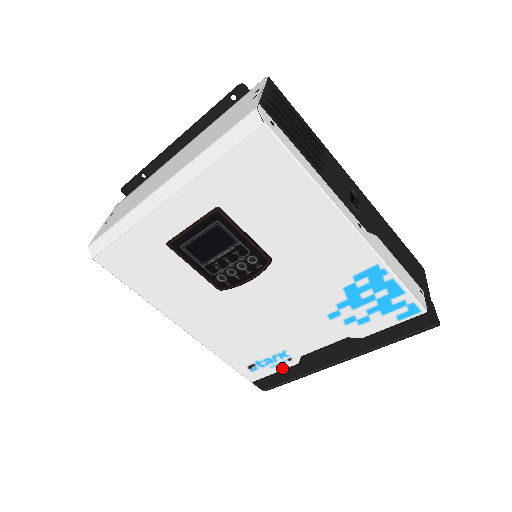
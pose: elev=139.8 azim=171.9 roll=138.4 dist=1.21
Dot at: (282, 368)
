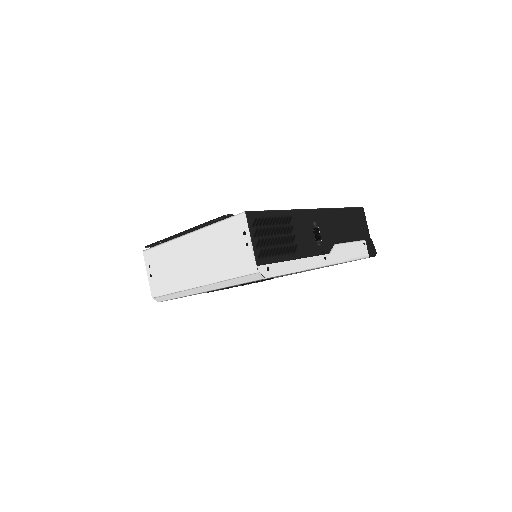
Dot at: occluded
